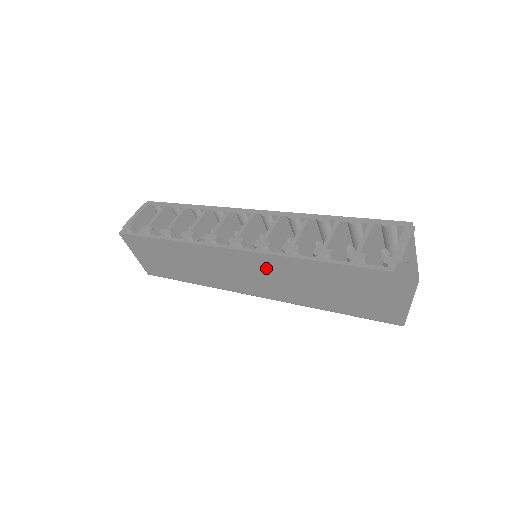
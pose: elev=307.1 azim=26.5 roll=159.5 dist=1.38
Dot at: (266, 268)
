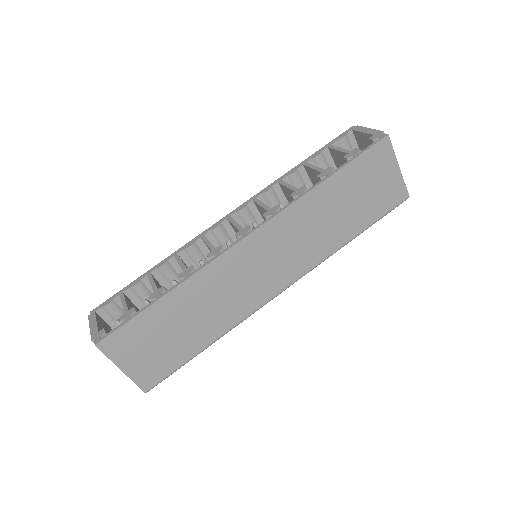
Dot at: (289, 230)
